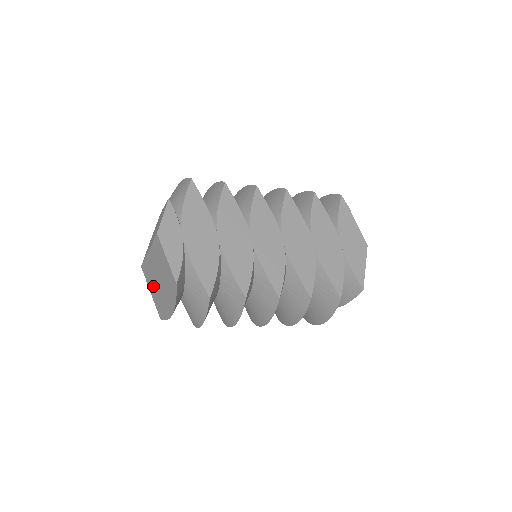
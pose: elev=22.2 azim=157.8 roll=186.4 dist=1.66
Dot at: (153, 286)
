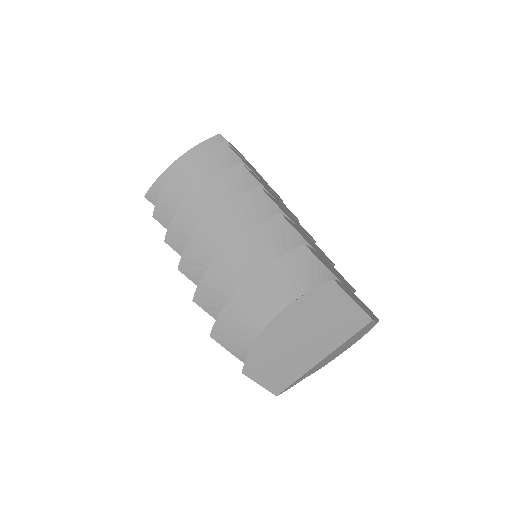
Dot at: occluded
